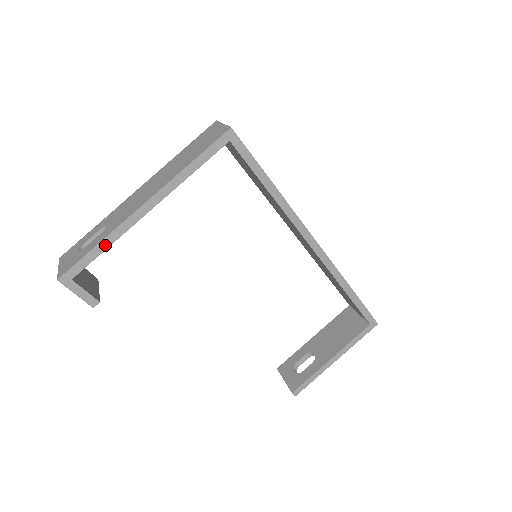
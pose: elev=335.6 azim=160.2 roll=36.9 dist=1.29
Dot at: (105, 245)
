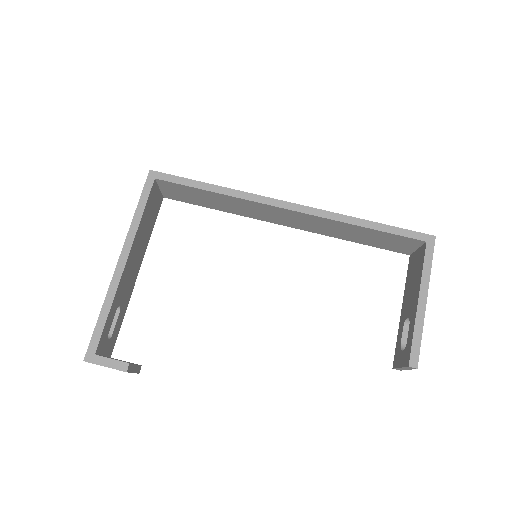
Dot at: (107, 309)
